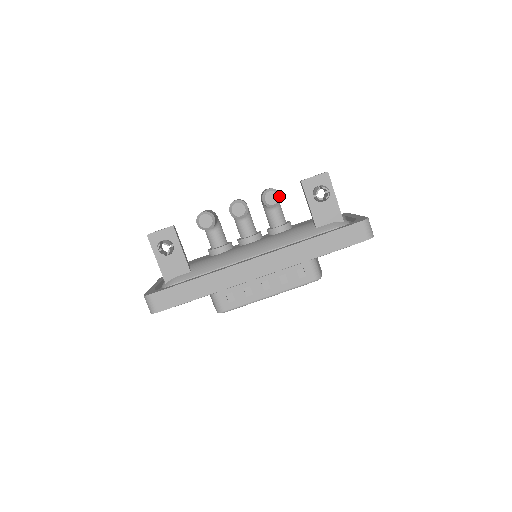
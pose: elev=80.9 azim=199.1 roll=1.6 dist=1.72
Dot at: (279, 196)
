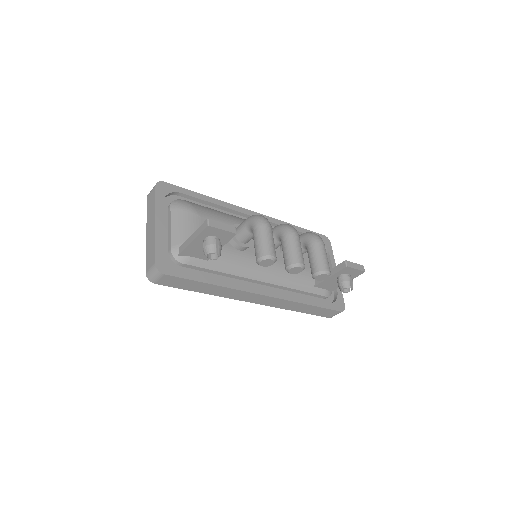
Dot at: (327, 278)
